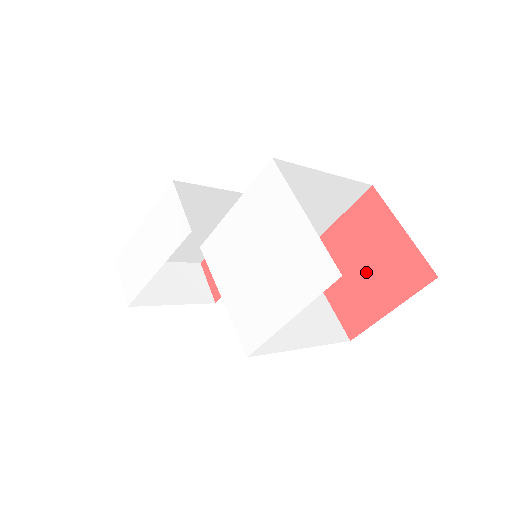
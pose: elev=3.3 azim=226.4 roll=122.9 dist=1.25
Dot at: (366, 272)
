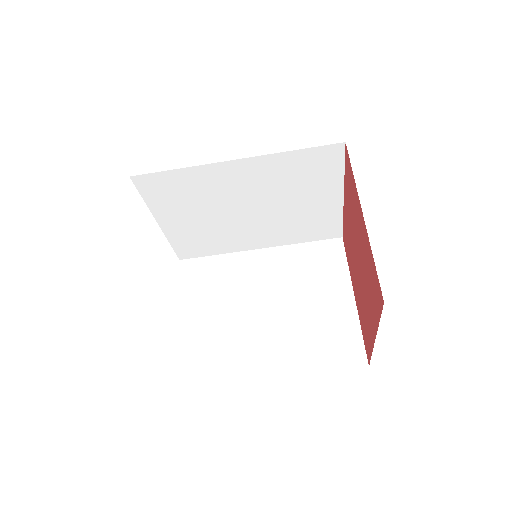
Dot at: (360, 274)
